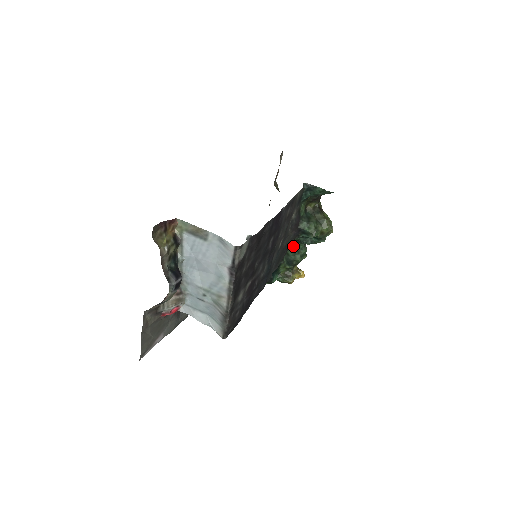
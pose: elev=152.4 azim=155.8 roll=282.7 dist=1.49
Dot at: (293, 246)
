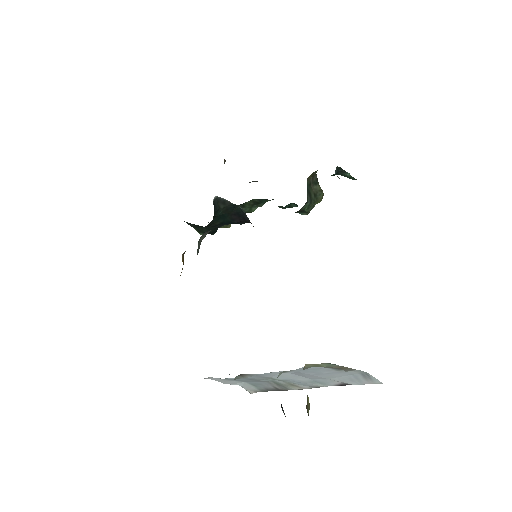
Dot at: (256, 201)
